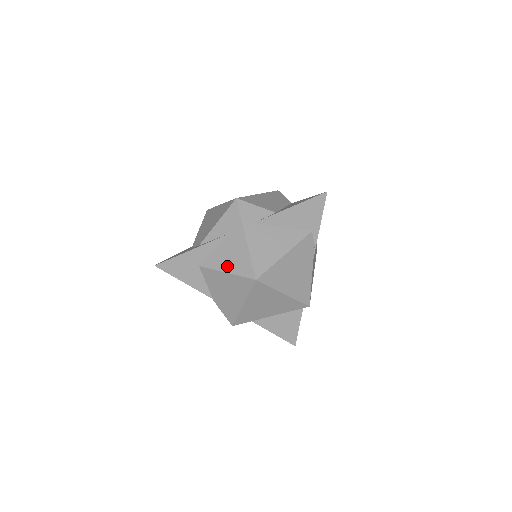
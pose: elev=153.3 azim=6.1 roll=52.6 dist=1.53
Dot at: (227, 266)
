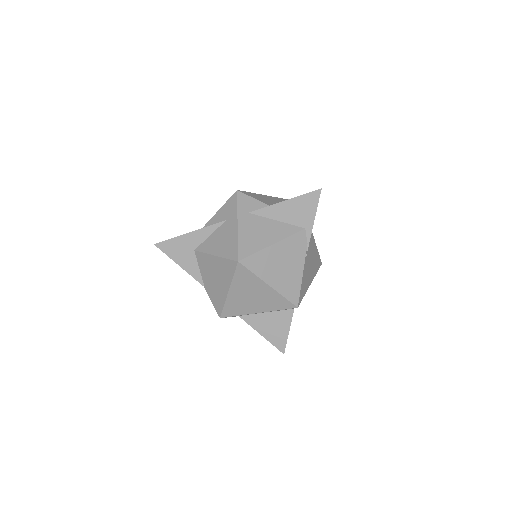
Dot at: (217, 250)
